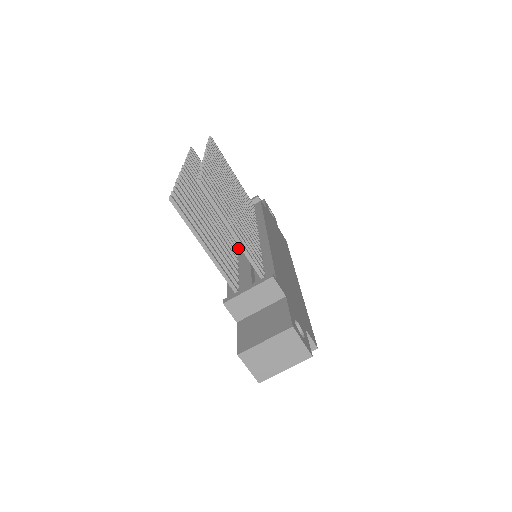
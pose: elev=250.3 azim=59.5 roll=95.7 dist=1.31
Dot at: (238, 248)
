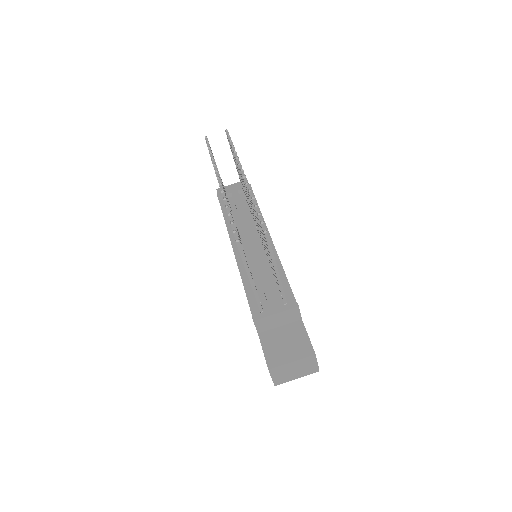
Dot at: (244, 249)
